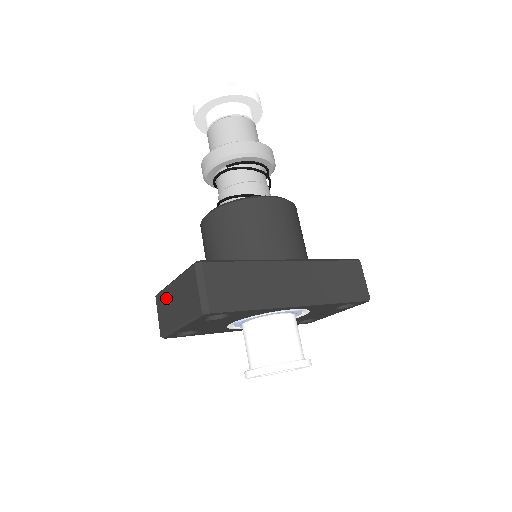
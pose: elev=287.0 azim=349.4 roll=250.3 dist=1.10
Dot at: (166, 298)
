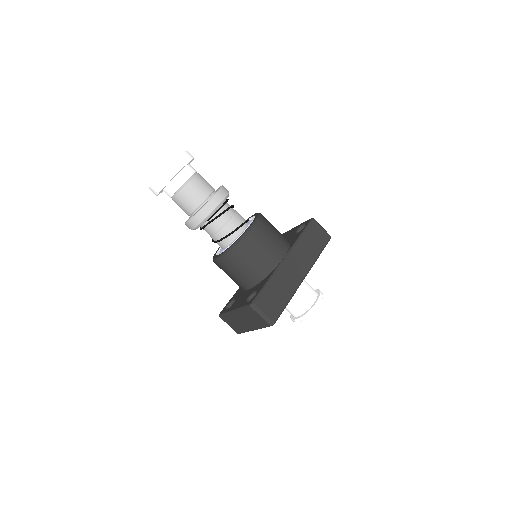
Dot at: (232, 319)
